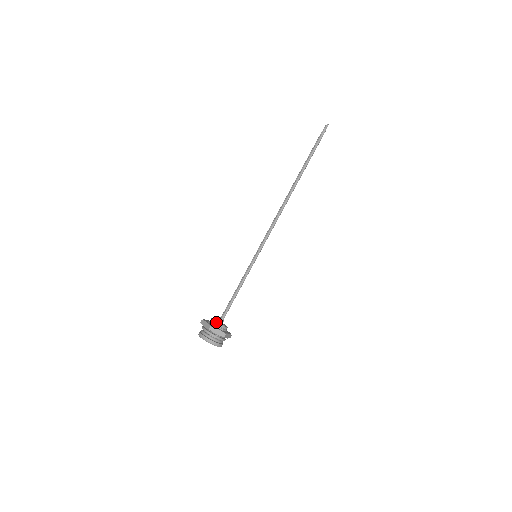
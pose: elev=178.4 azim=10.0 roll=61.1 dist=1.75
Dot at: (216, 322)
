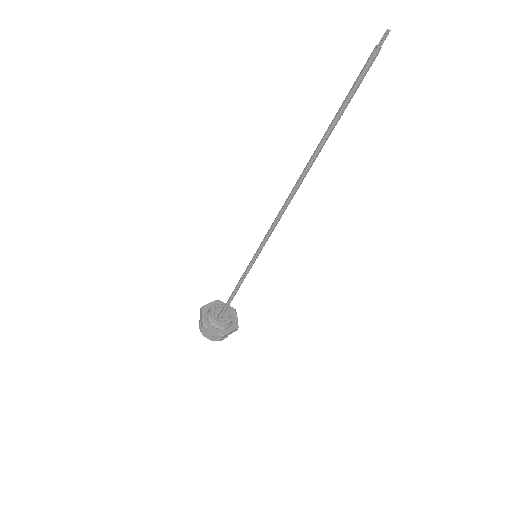
Dot at: (212, 319)
